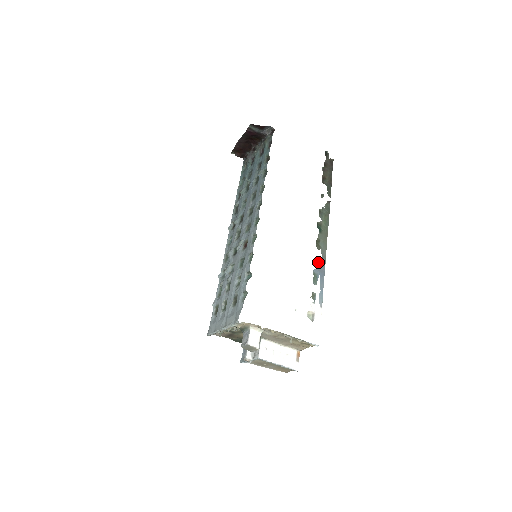
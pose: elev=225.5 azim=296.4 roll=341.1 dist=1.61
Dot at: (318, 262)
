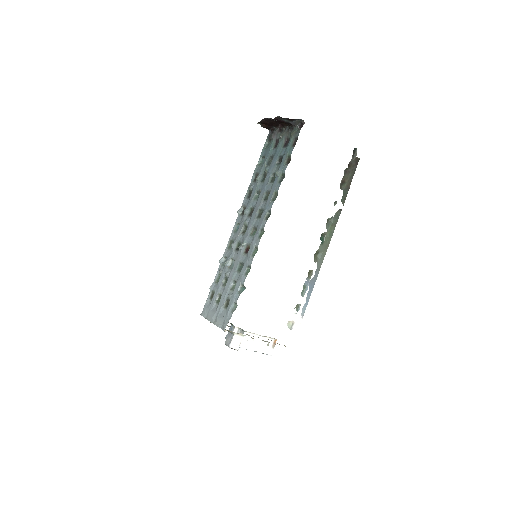
Dot at: (311, 274)
